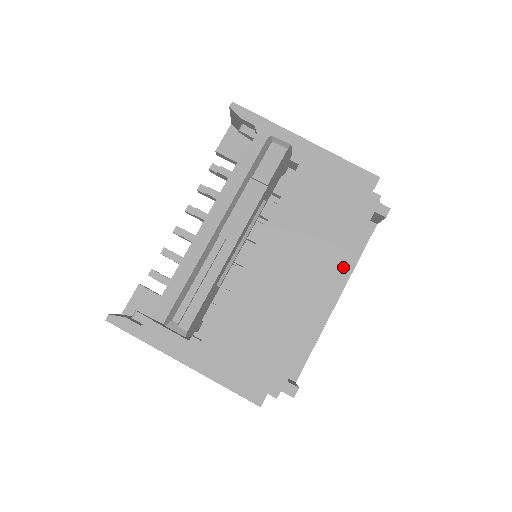
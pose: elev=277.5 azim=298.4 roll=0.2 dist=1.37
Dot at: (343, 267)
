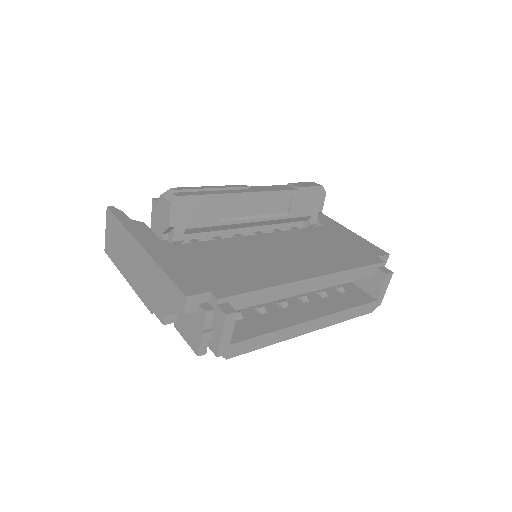
Dot at: (333, 271)
